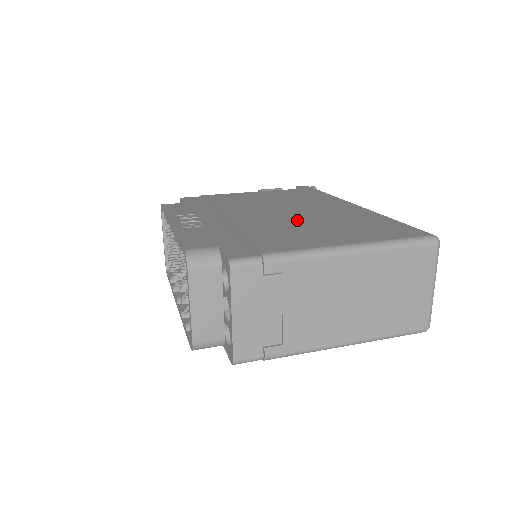
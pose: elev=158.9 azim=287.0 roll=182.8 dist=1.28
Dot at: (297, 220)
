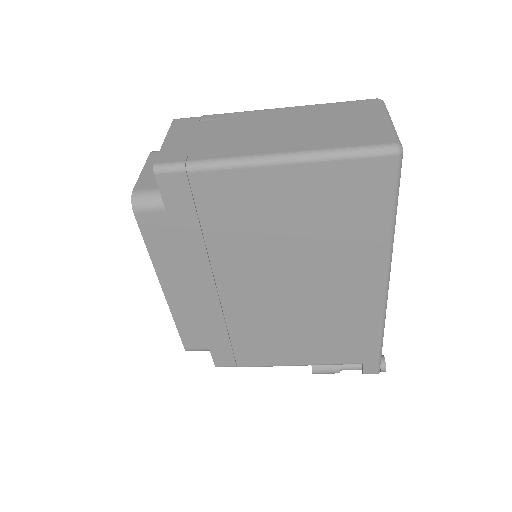
Dot at: occluded
